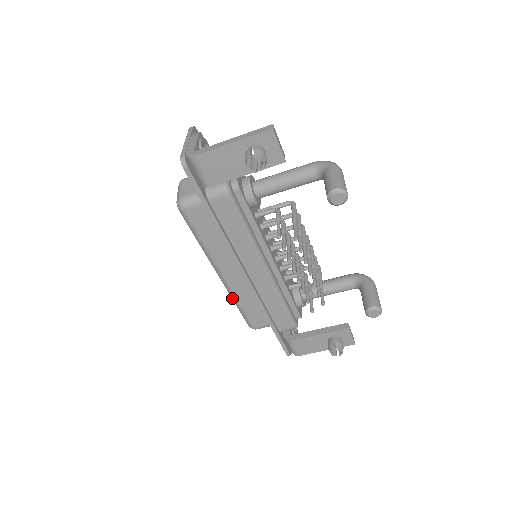
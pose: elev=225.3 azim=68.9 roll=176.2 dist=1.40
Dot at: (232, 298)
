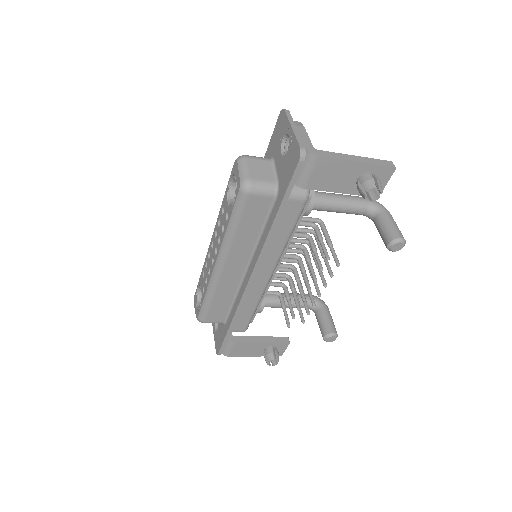
Dot at: (208, 289)
